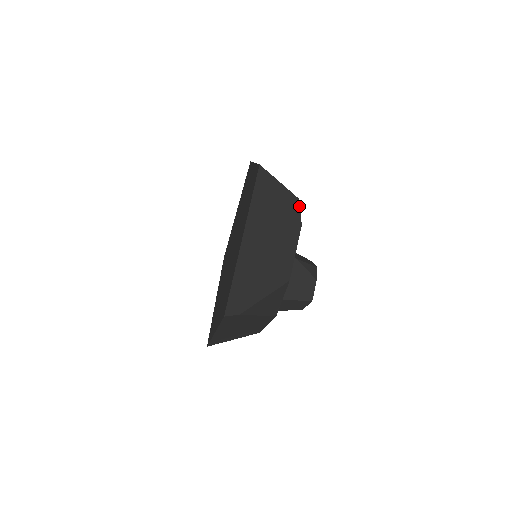
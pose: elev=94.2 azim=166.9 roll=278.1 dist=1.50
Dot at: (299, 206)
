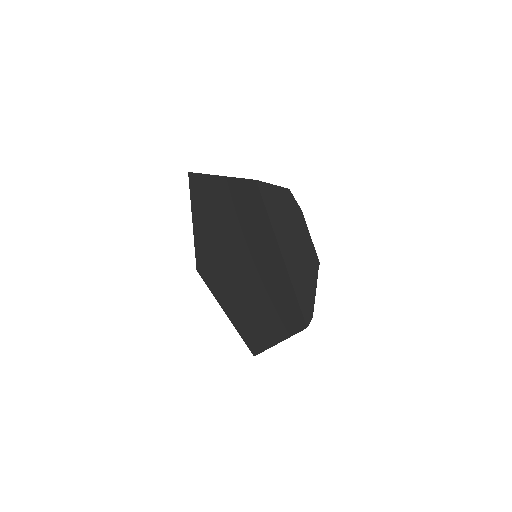
Dot at: (292, 195)
